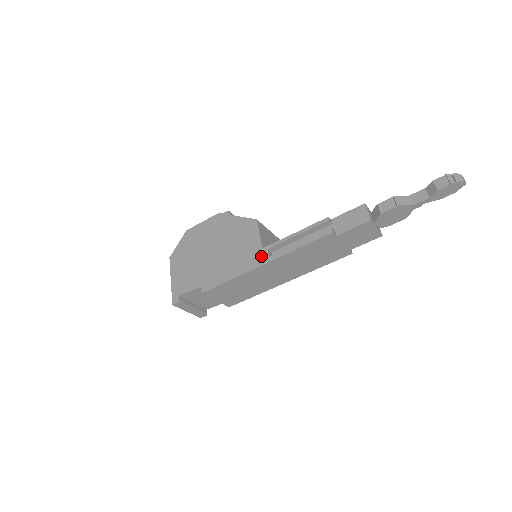
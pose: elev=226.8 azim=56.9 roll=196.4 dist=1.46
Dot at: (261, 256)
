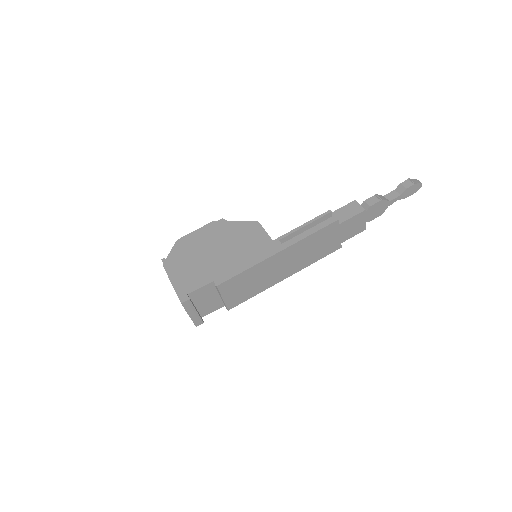
Dot at: (274, 246)
